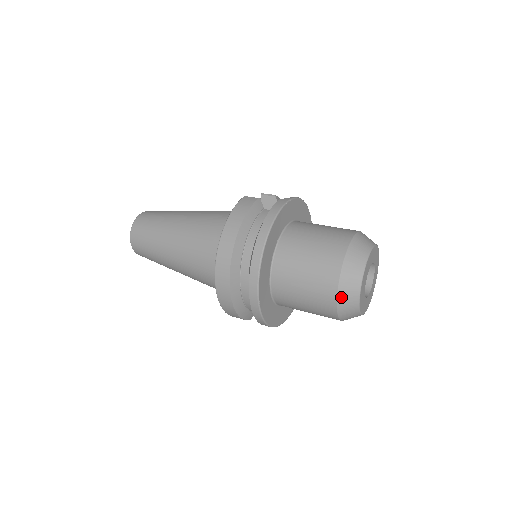
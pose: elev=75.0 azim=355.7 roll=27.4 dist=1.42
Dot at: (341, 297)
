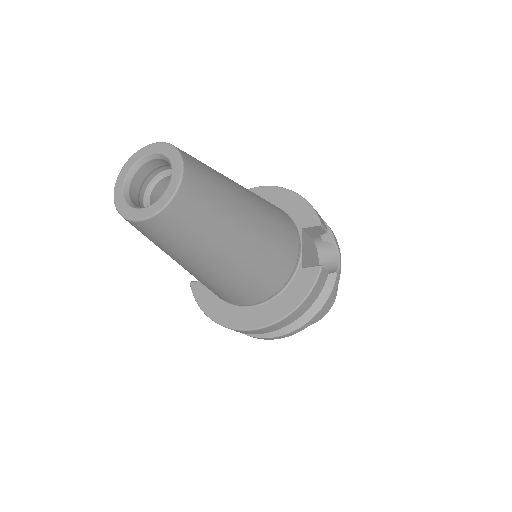
Dot at: occluded
